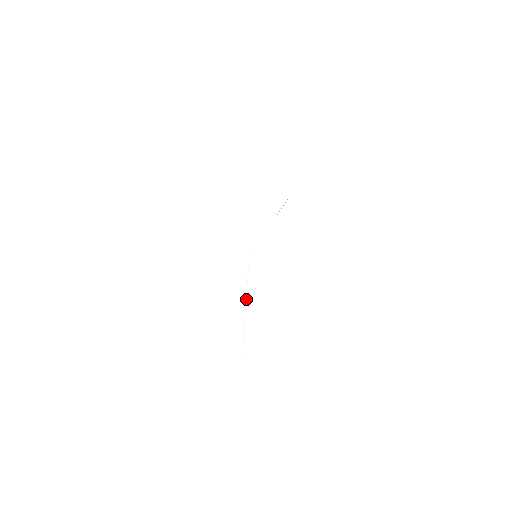
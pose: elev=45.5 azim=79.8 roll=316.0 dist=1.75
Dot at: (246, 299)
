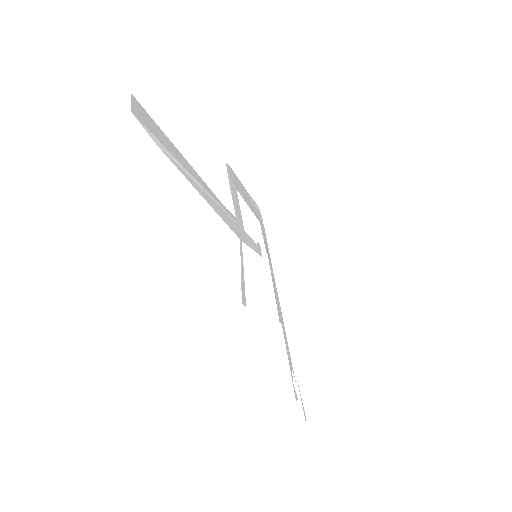
Dot at: (284, 324)
